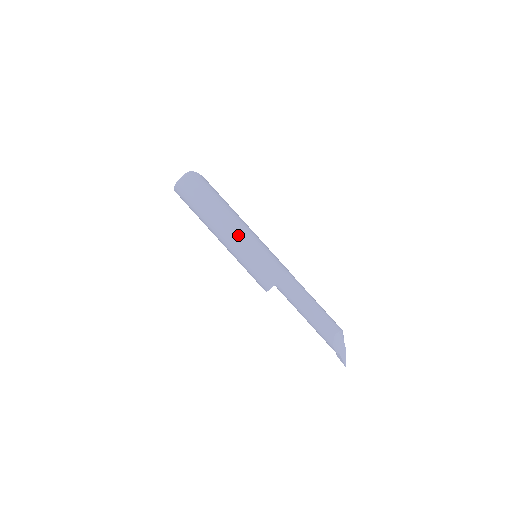
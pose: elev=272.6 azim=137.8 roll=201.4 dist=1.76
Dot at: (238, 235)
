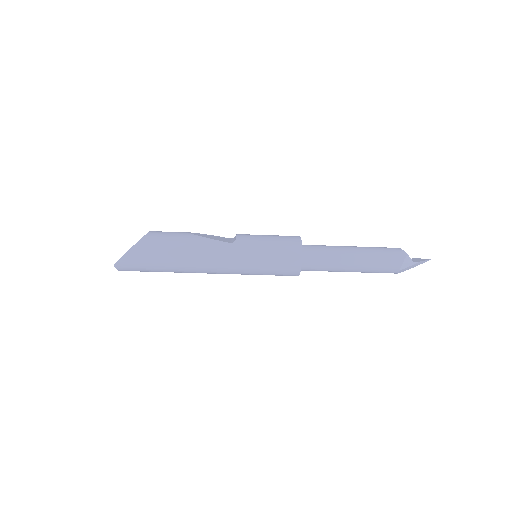
Dot at: (221, 273)
